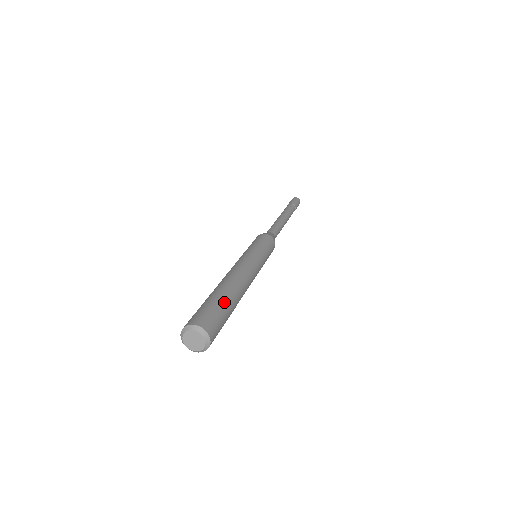
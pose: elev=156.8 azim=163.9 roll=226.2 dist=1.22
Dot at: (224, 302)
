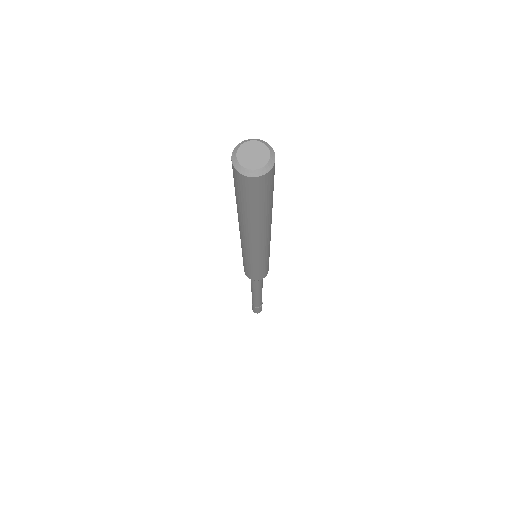
Dot at: occluded
